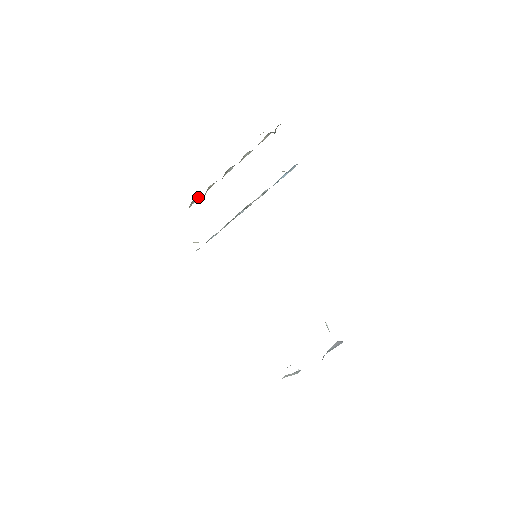
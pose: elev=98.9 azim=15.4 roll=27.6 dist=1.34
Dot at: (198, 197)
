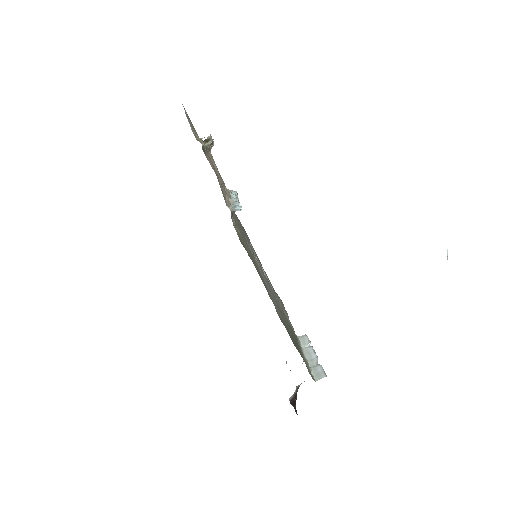
Dot at: occluded
